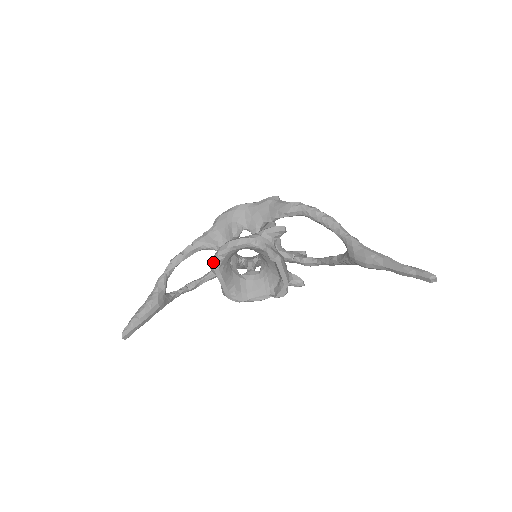
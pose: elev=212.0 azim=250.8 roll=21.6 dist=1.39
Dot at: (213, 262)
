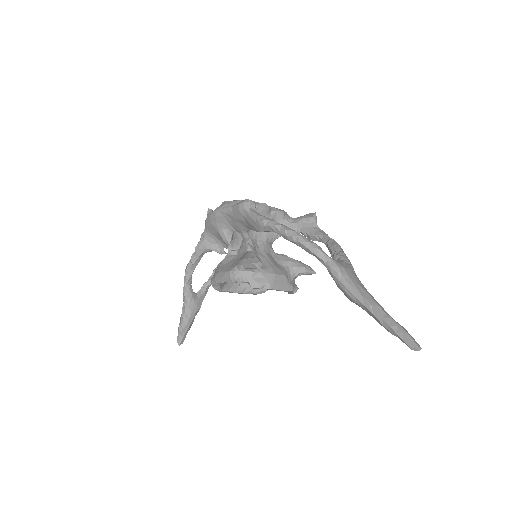
Dot at: occluded
